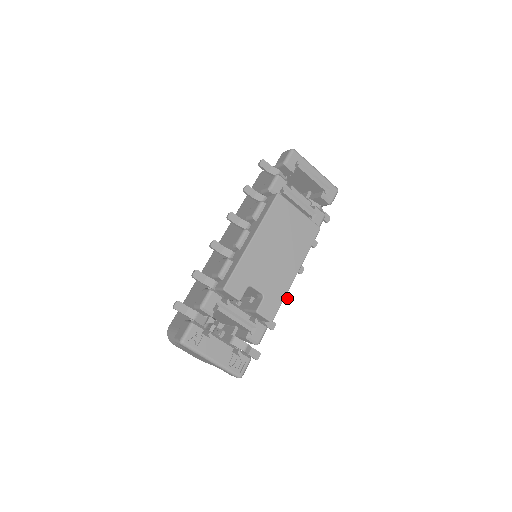
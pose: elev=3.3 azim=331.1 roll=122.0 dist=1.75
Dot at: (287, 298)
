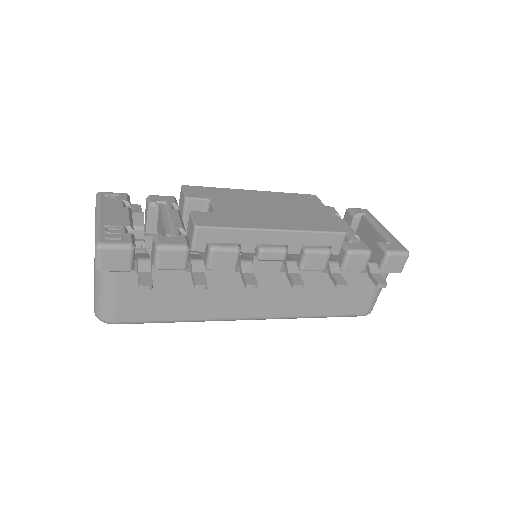
Dot at: (250, 283)
